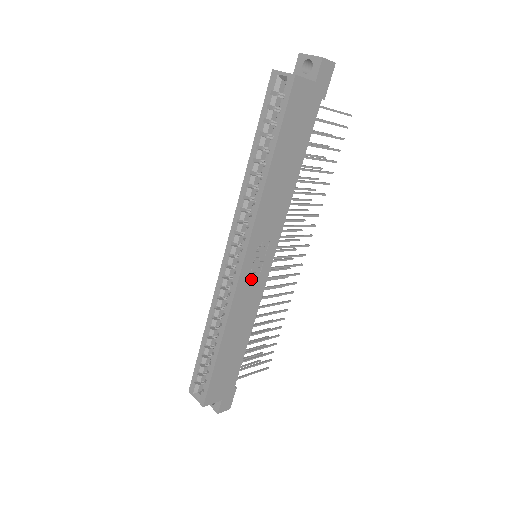
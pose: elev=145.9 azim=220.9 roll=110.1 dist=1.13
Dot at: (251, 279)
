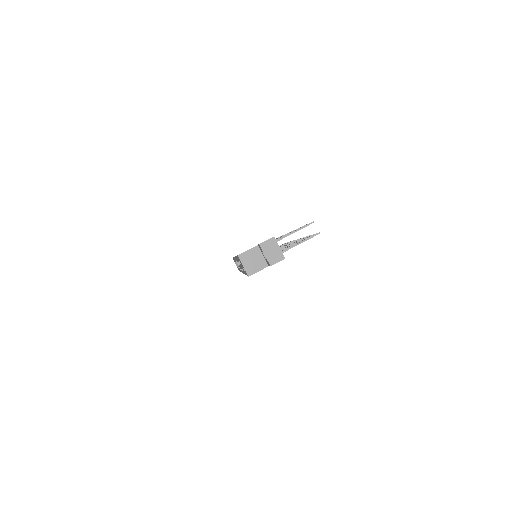
Dot at: occluded
